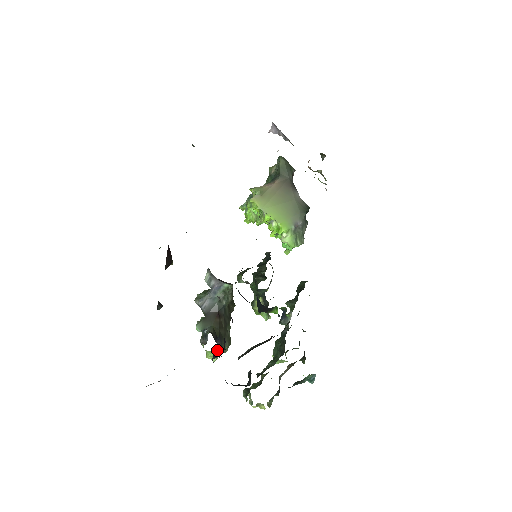
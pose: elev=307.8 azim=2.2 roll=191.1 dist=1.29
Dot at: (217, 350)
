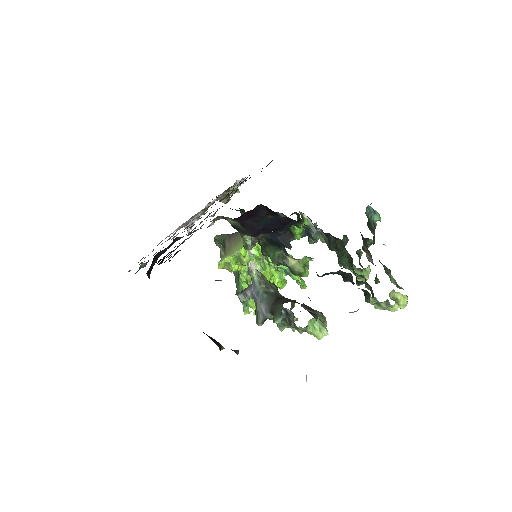
Dot at: (308, 309)
